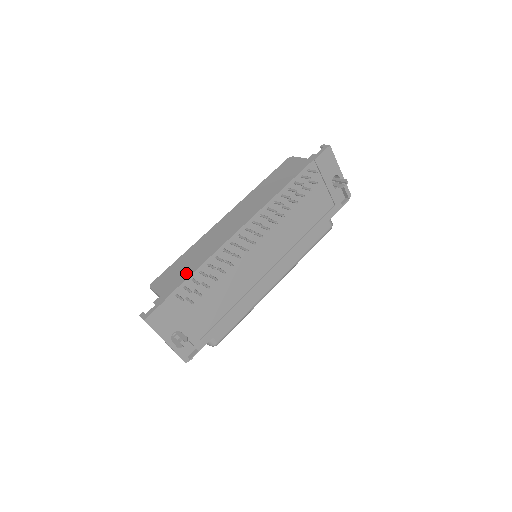
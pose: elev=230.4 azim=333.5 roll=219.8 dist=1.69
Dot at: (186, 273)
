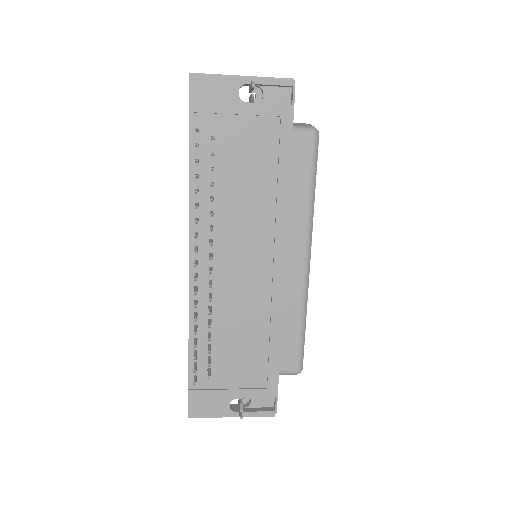
Dot at: occluded
